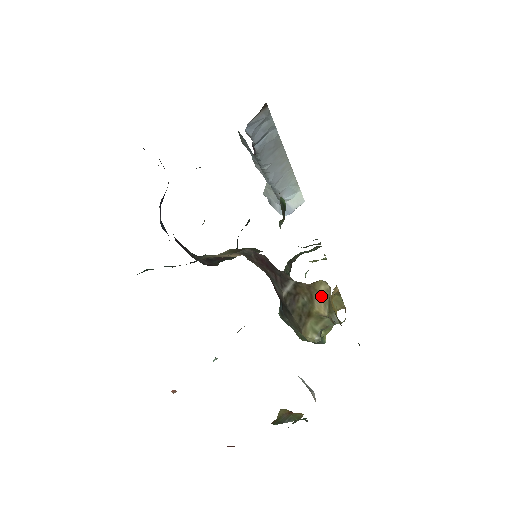
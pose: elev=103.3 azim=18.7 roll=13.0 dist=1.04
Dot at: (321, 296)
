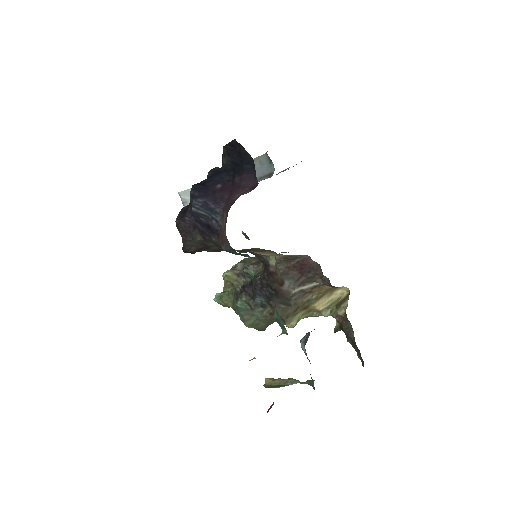
Dot at: (332, 296)
